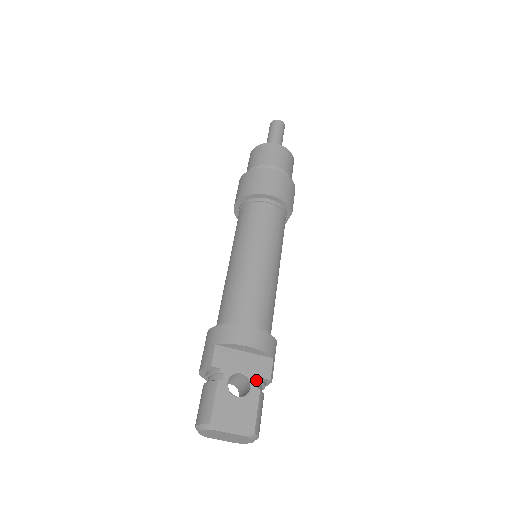
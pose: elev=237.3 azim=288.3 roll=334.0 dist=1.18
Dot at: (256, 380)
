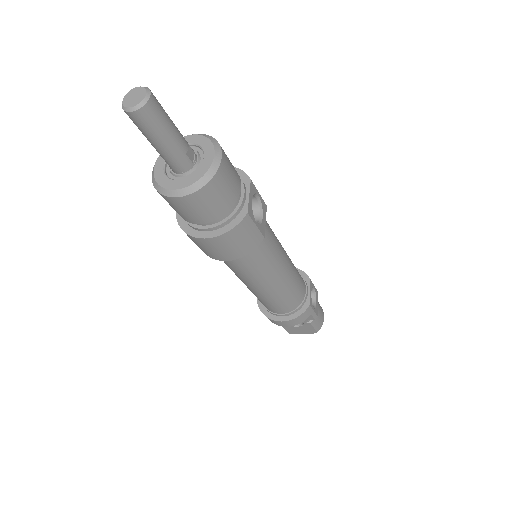
Dot at: (305, 321)
